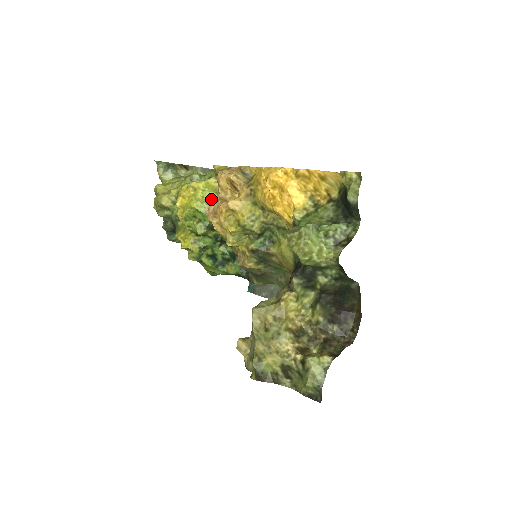
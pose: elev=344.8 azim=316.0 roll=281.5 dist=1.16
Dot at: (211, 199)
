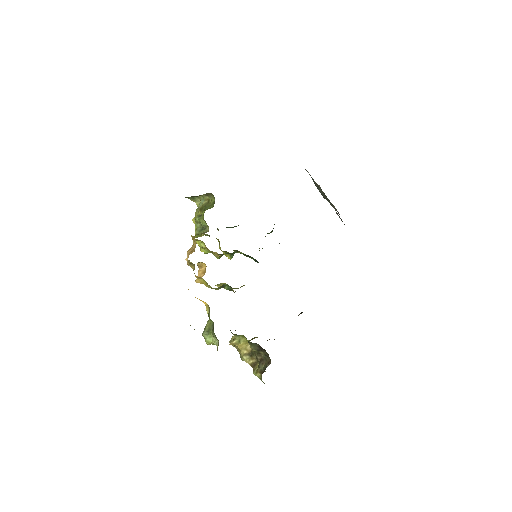
Dot at: (204, 248)
